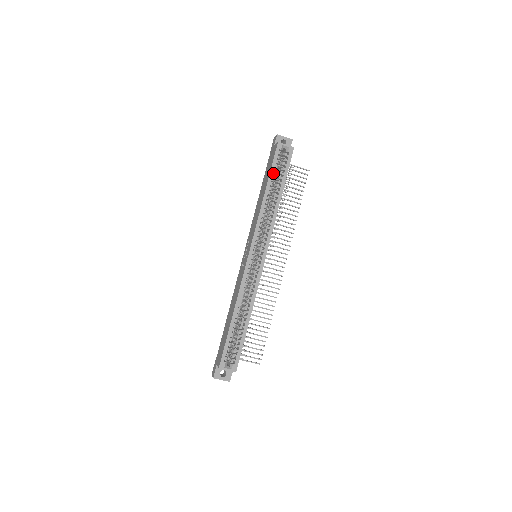
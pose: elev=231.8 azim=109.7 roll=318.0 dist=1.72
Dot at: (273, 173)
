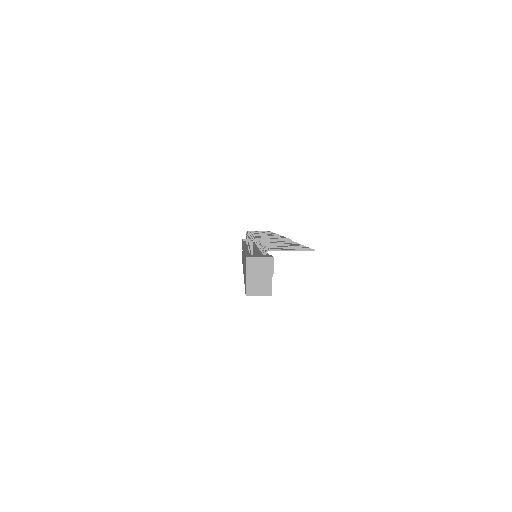
Dot at: occluded
